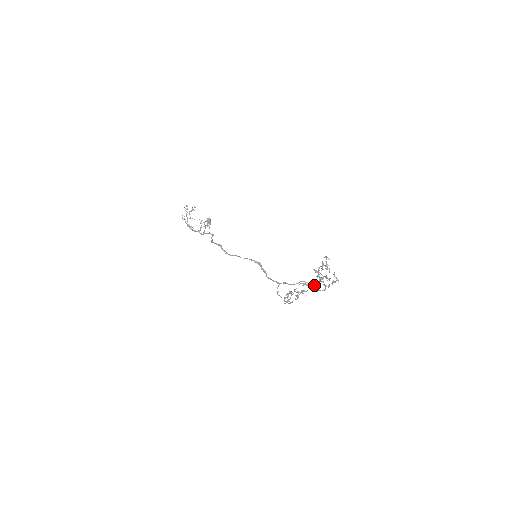
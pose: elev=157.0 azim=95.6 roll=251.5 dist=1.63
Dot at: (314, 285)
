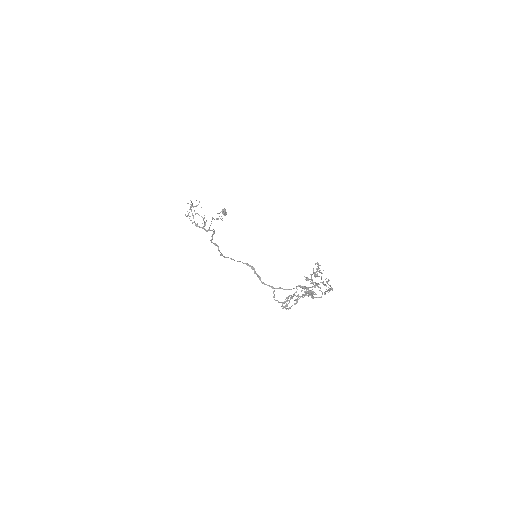
Dot at: (307, 293)
